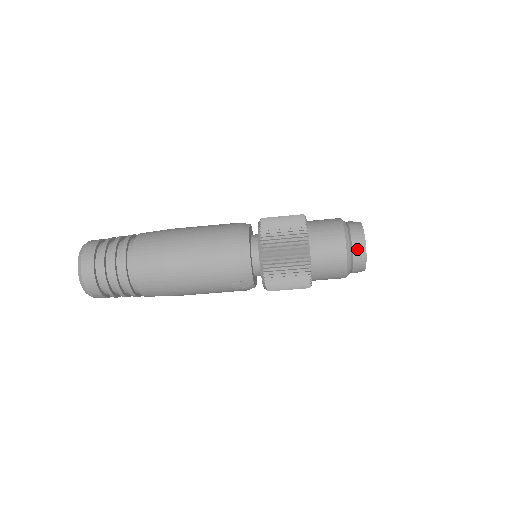
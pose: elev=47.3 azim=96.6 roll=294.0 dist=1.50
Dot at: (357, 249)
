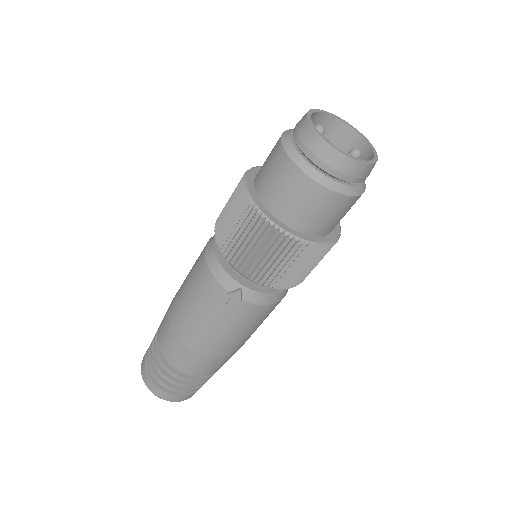
Dot at: (303, 142)
